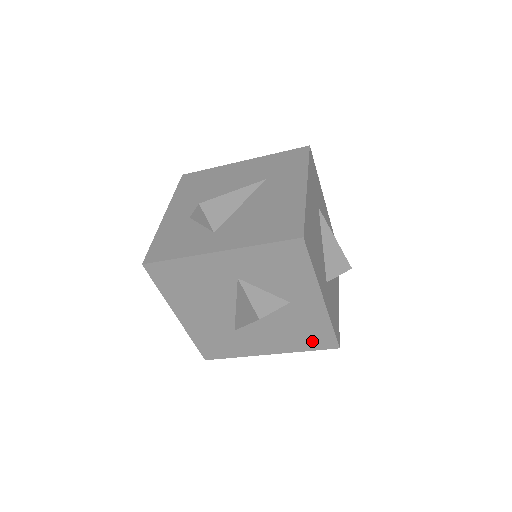
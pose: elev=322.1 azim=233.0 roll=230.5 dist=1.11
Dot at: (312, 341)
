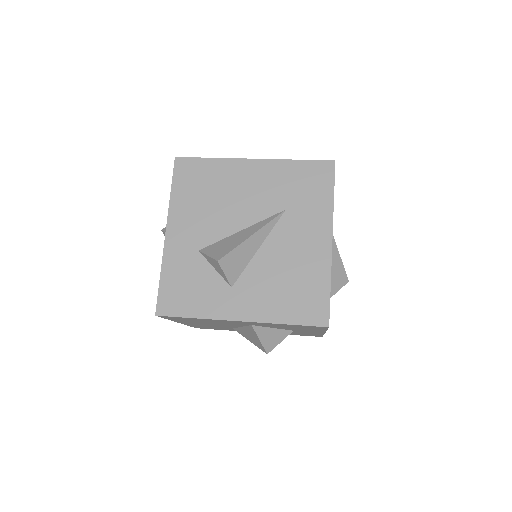
Dot at: (301, 334)
